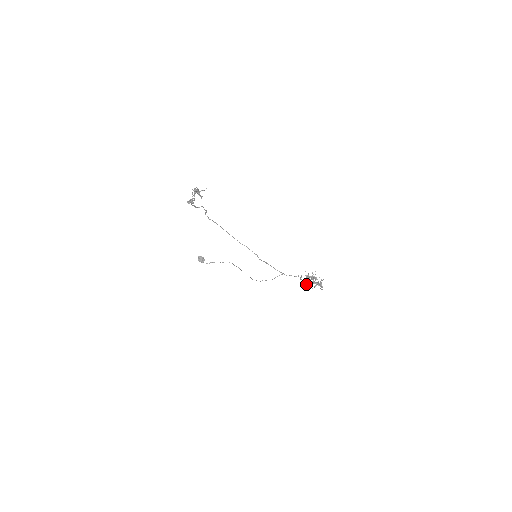
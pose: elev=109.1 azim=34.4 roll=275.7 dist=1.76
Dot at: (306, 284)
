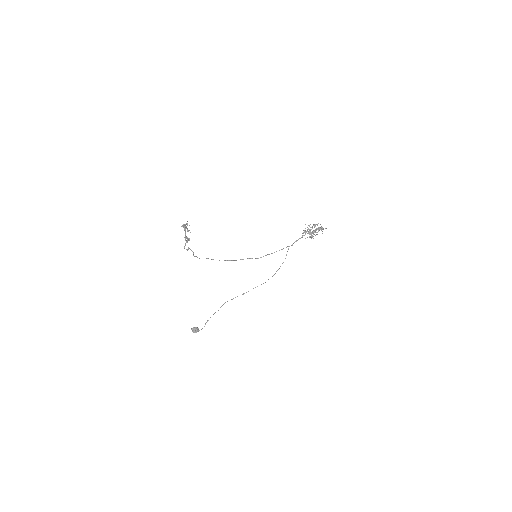
Dot at: (312, 237)
